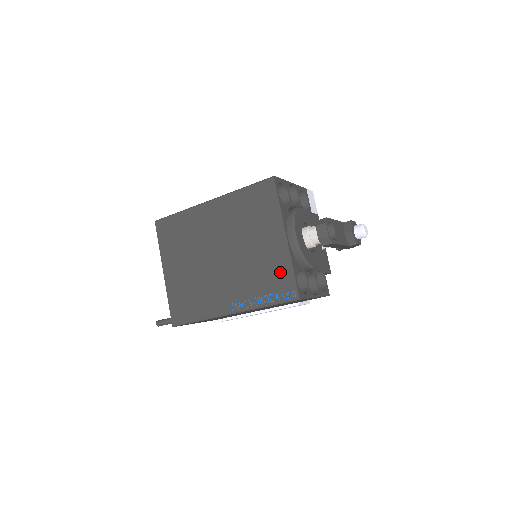
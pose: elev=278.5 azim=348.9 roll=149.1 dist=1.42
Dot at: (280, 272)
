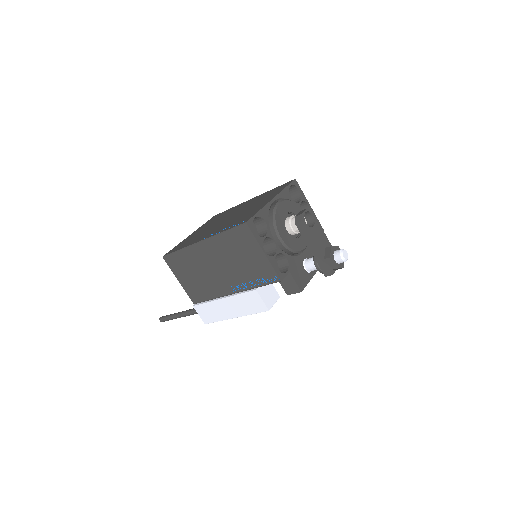
Dot at: (250, 214)
